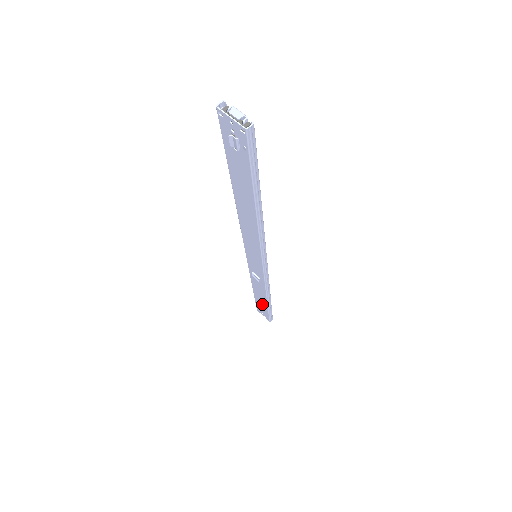
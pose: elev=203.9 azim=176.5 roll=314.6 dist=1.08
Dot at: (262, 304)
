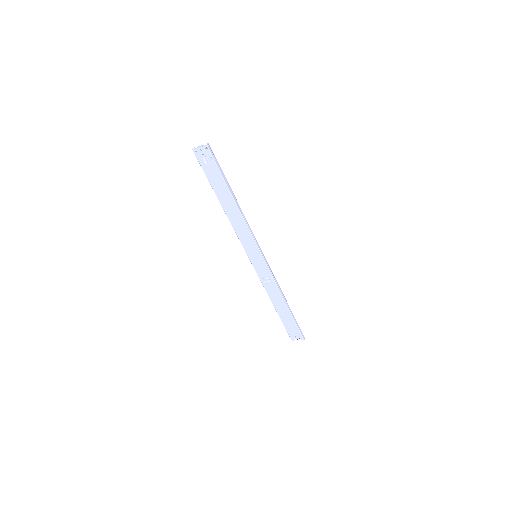
Dot at: (288, 318)
